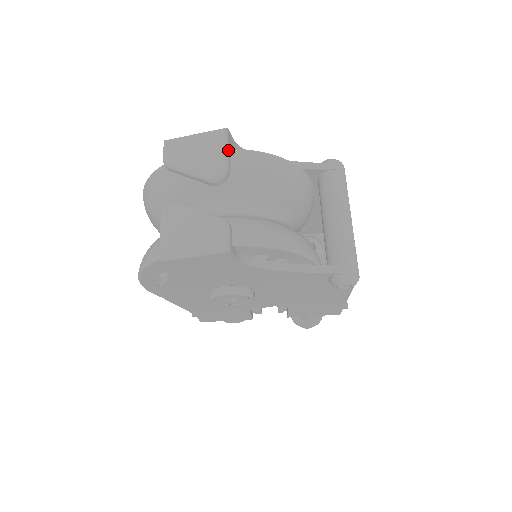
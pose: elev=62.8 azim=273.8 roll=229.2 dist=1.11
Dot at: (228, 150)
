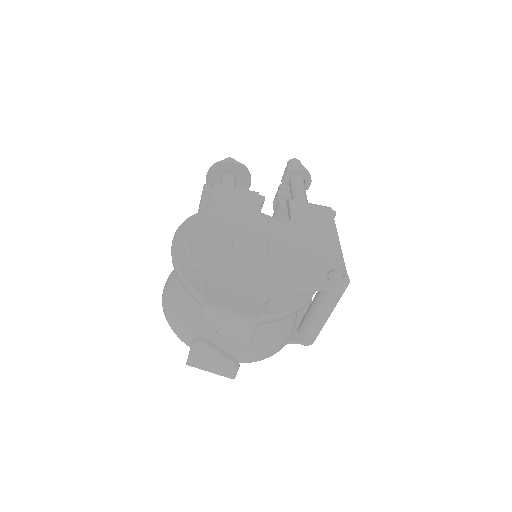
Dot at: occluded
